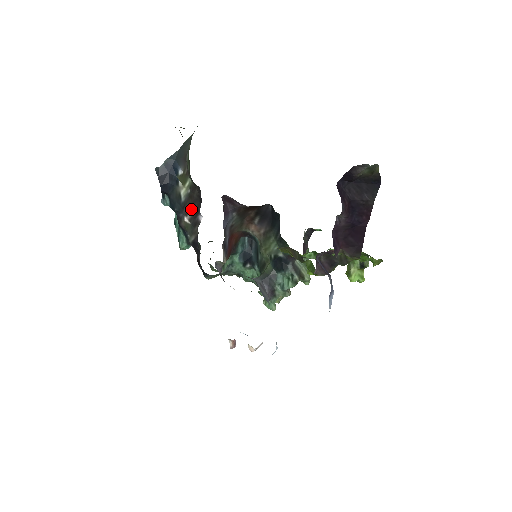
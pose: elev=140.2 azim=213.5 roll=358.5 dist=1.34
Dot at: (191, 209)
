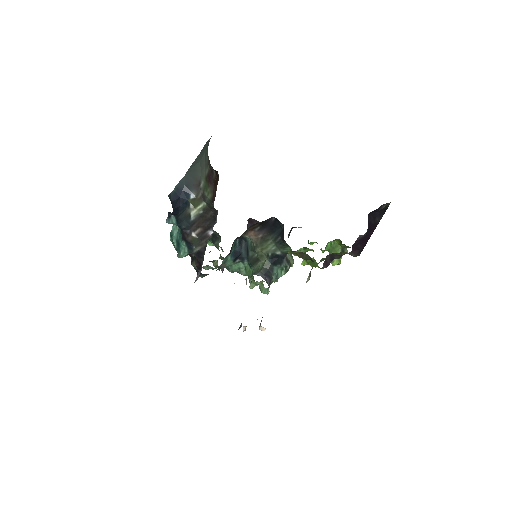
Dot at: (201, 226)
